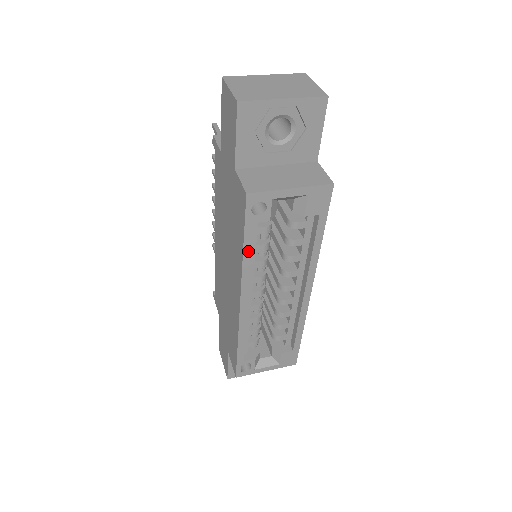
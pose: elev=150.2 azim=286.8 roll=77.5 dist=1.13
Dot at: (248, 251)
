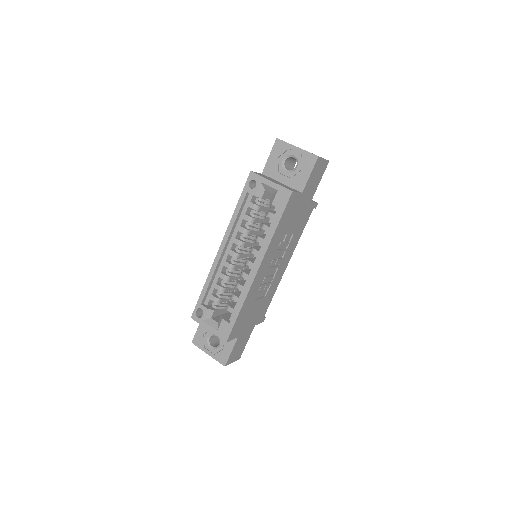
Dot at: (238, 210)
